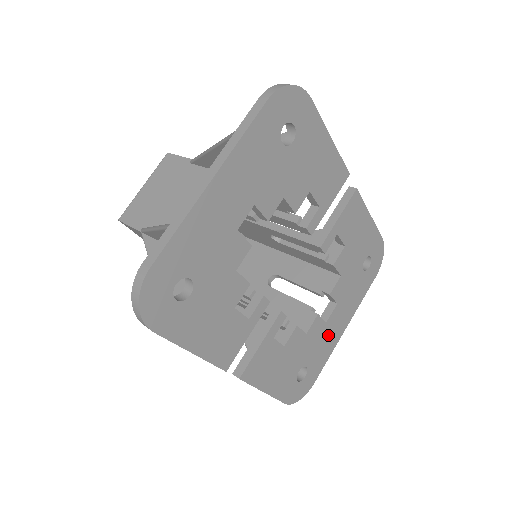
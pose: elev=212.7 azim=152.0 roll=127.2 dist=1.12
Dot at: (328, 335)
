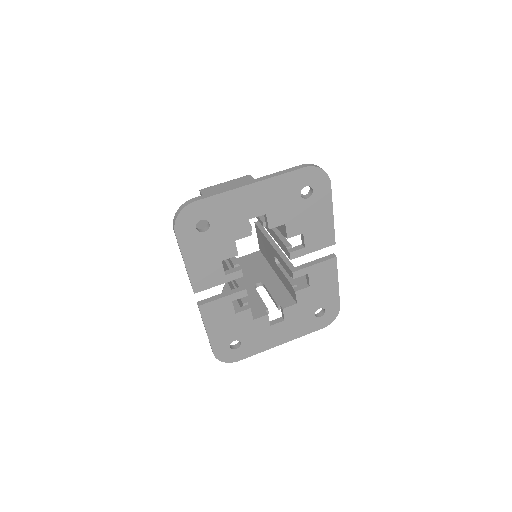
Dot at: (267, 336)
